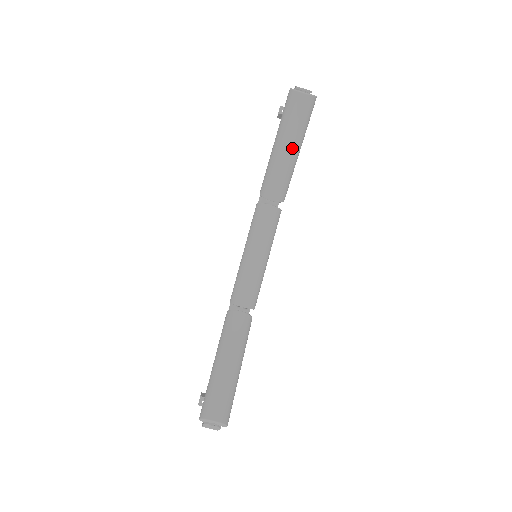
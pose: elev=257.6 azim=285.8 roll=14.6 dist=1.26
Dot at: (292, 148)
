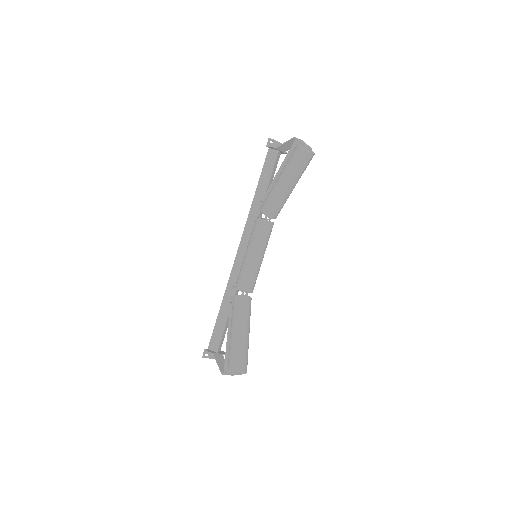
Dot at: (293, 186)
